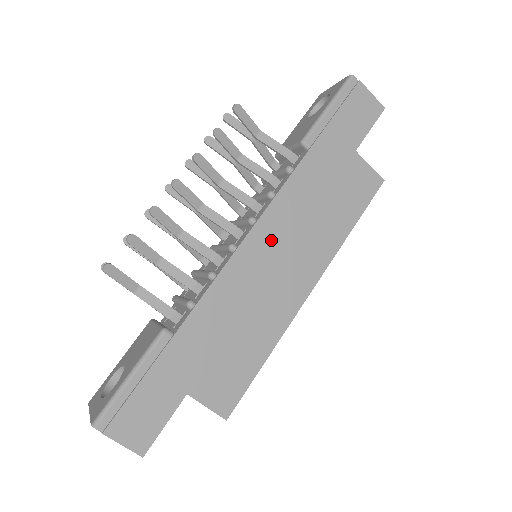
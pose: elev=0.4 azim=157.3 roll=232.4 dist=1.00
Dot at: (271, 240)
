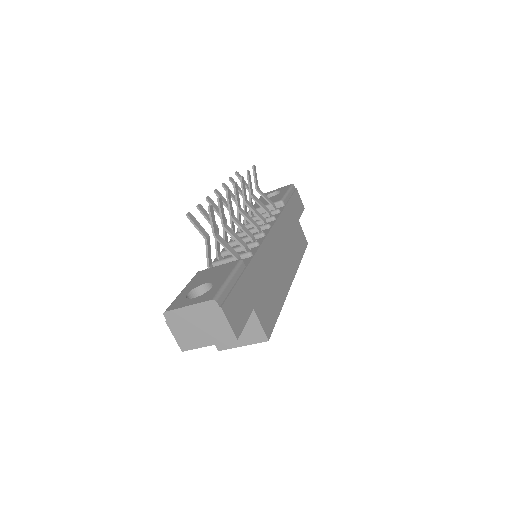
Dot at: (277, 241)
